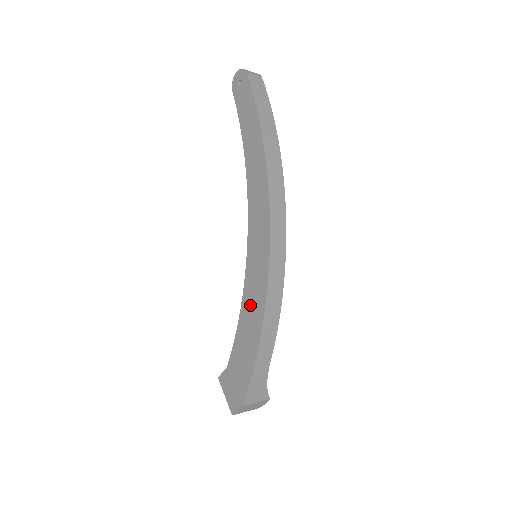
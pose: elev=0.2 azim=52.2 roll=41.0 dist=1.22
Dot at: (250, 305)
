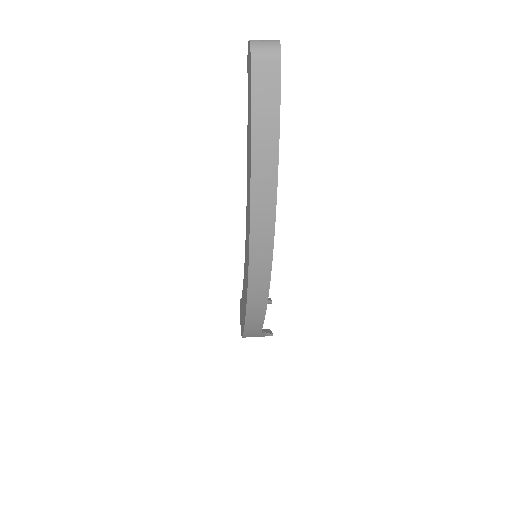
Dot at: (244, 292)
